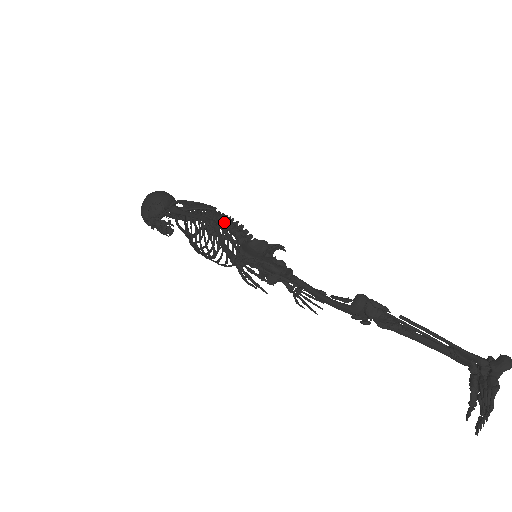
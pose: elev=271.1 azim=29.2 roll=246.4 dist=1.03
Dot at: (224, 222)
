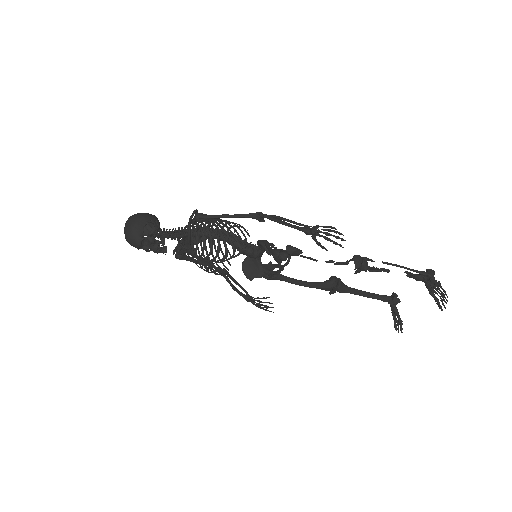
Dot at: (240, 225)
